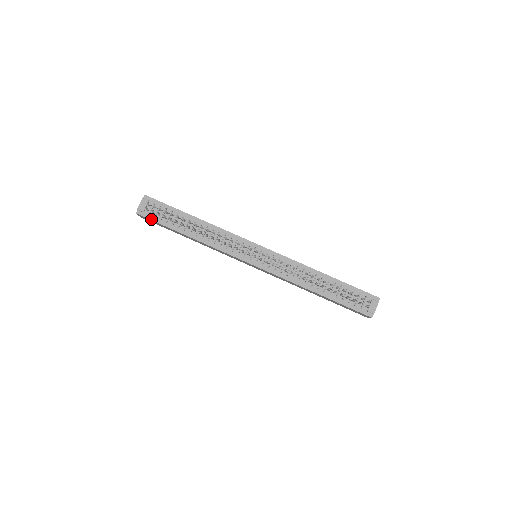
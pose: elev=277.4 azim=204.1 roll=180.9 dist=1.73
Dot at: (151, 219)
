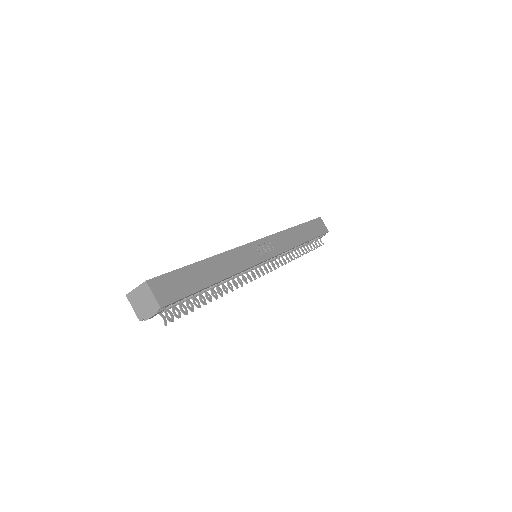
Dot at: occluded
